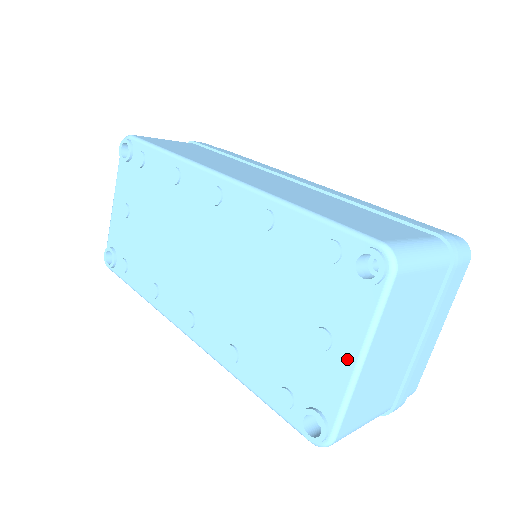
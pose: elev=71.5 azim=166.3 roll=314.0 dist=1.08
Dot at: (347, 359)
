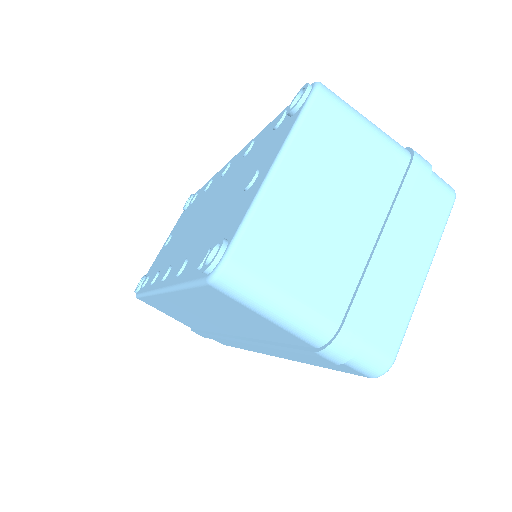
Dot at: (263, 175)
